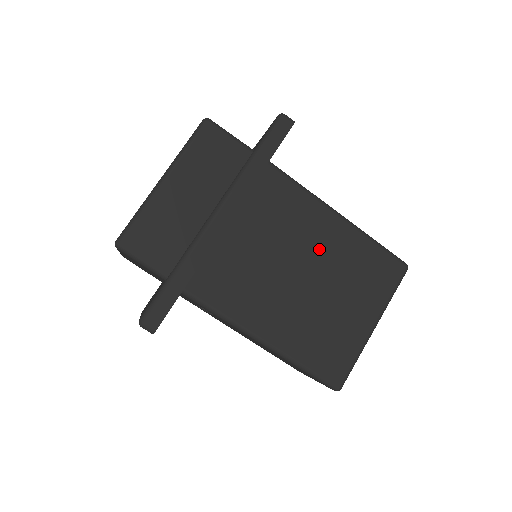
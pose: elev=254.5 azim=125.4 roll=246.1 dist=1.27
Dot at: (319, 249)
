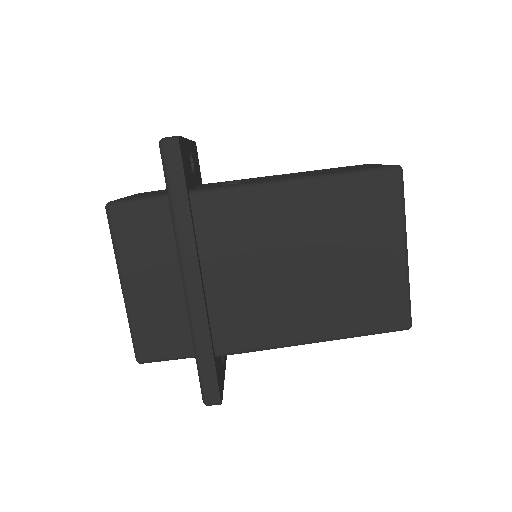
Dot at: (299, 229)
